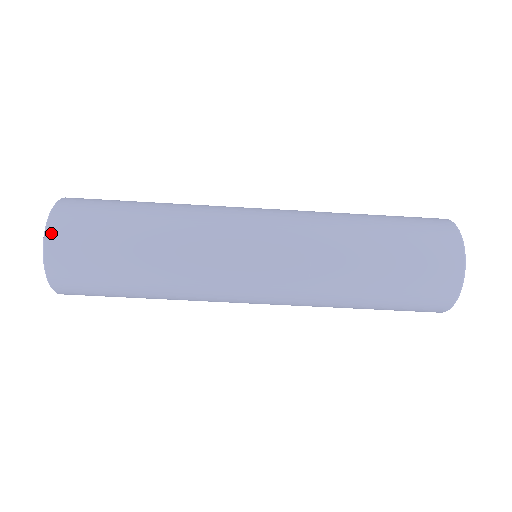
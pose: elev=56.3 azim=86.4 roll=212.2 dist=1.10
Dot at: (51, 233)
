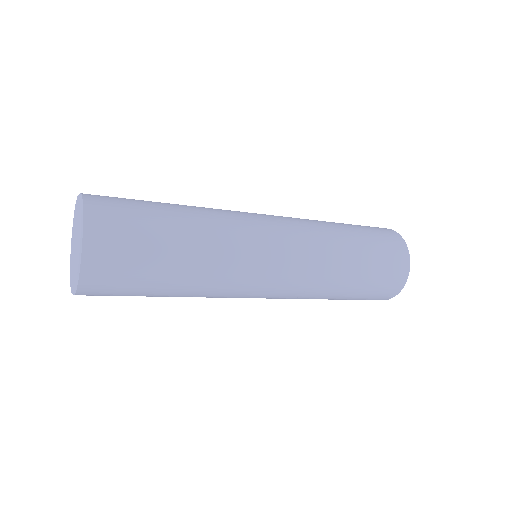
Dot at: (86, 270)
